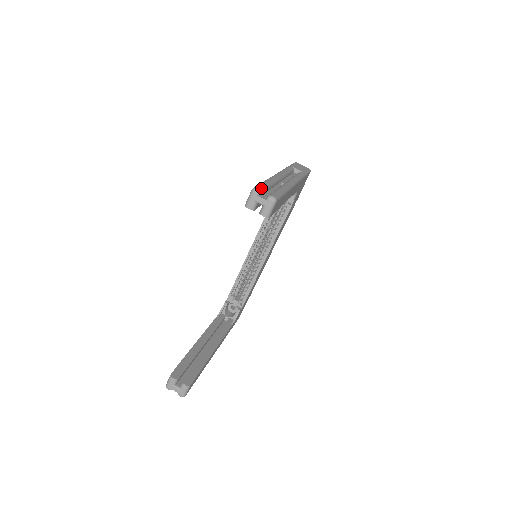
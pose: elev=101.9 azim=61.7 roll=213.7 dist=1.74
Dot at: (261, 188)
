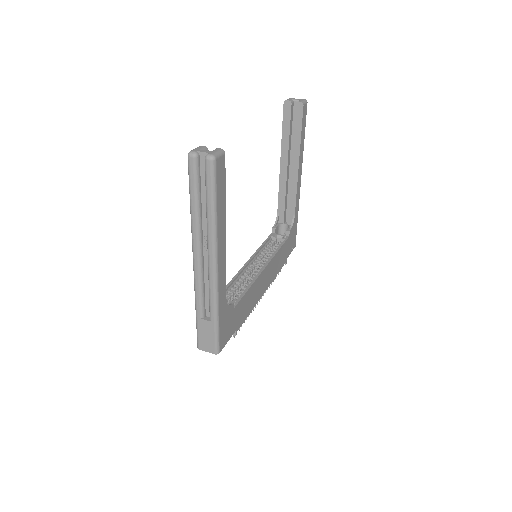
Dot at: occluded
